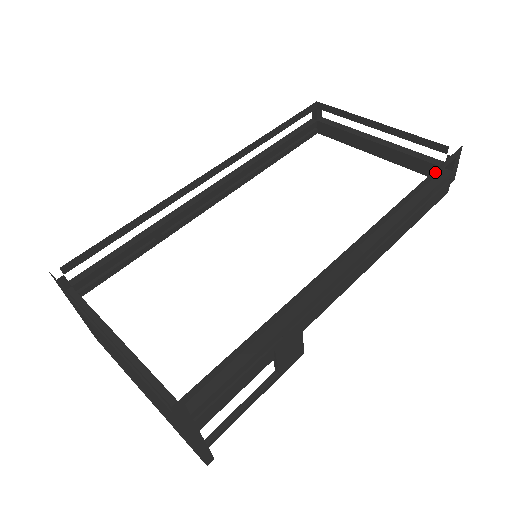
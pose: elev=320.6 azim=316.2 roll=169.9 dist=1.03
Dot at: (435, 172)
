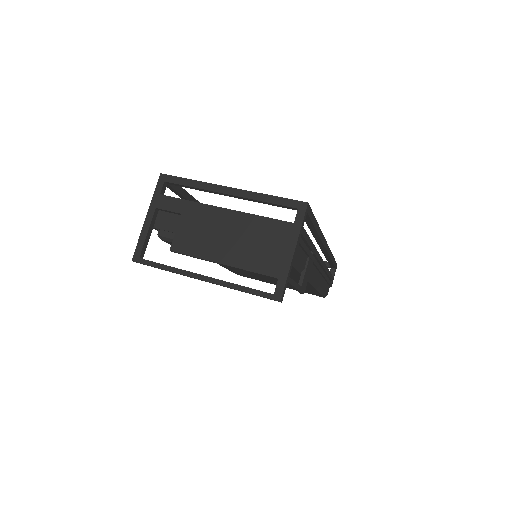
Dot at: (334, 261)
